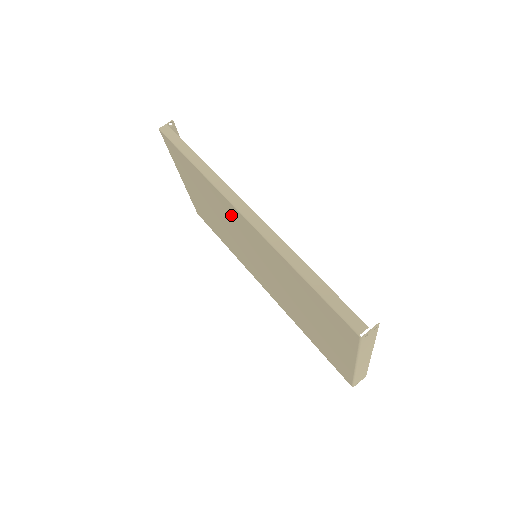
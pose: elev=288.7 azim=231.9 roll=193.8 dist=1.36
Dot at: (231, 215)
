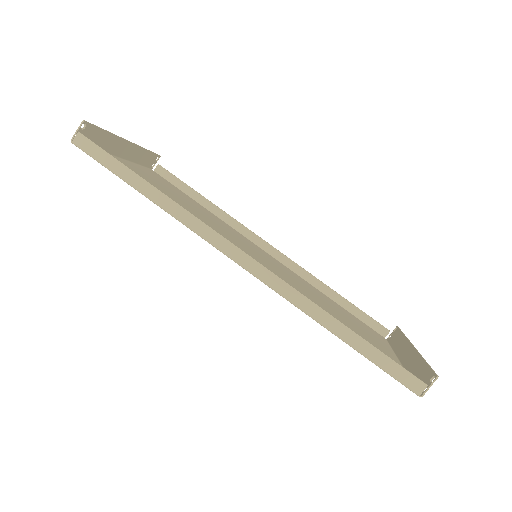
Dot at: occluded
